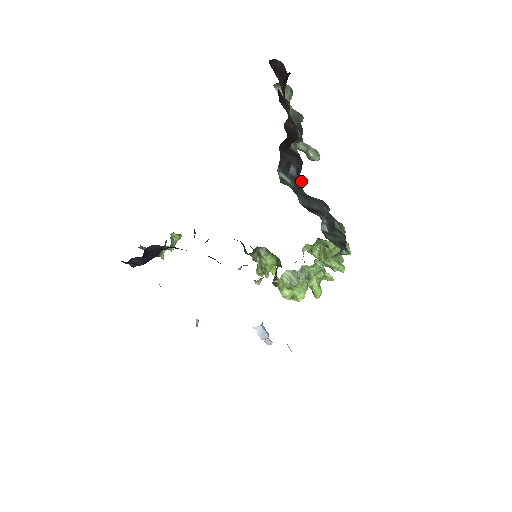
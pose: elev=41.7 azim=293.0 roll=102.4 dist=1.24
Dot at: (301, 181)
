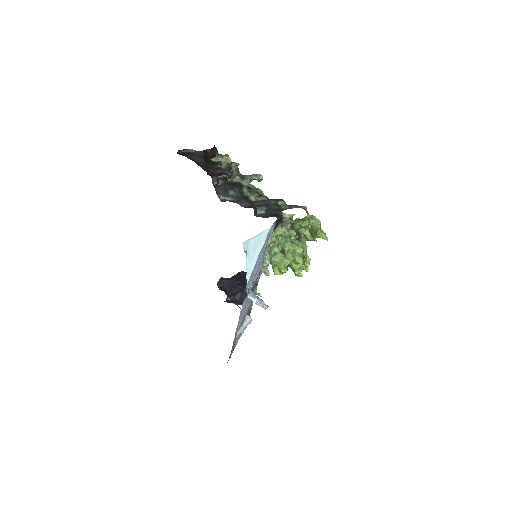
Dot at: (252, 196)
